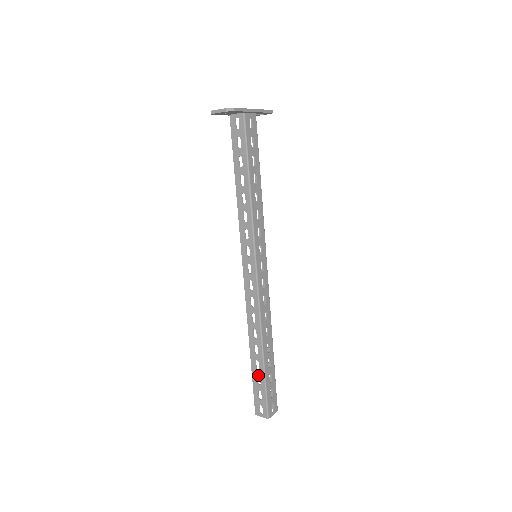
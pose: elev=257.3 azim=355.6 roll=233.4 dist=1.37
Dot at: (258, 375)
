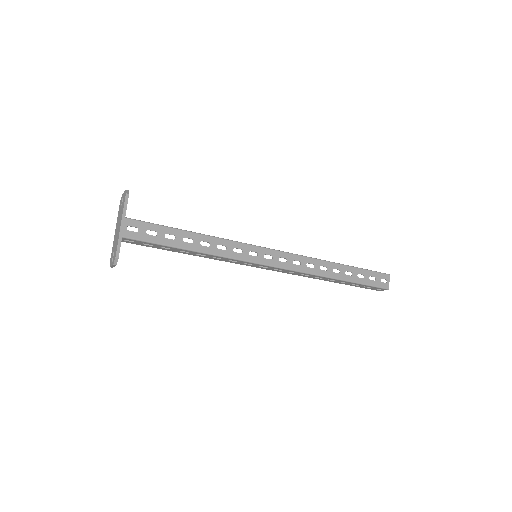
Dot at: (351, 284)
